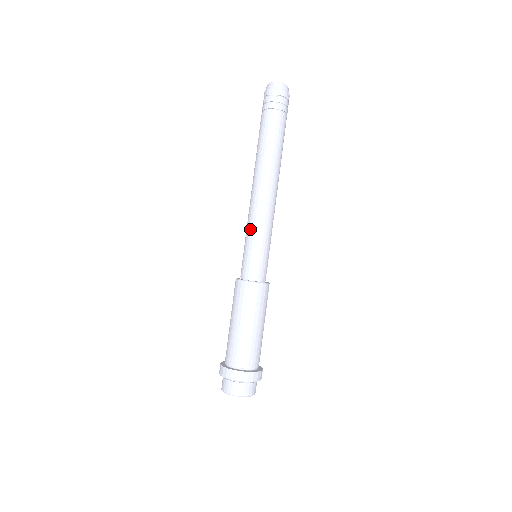
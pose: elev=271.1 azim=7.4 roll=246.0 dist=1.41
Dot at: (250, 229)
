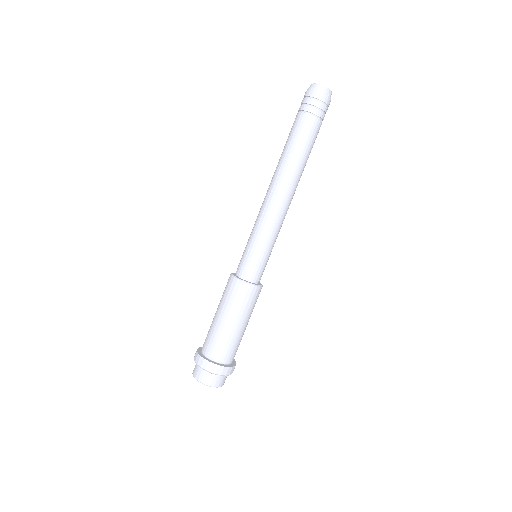
Dot at: (254, 228)
